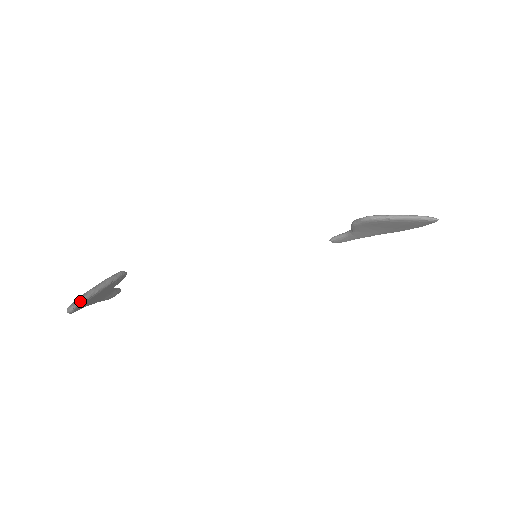
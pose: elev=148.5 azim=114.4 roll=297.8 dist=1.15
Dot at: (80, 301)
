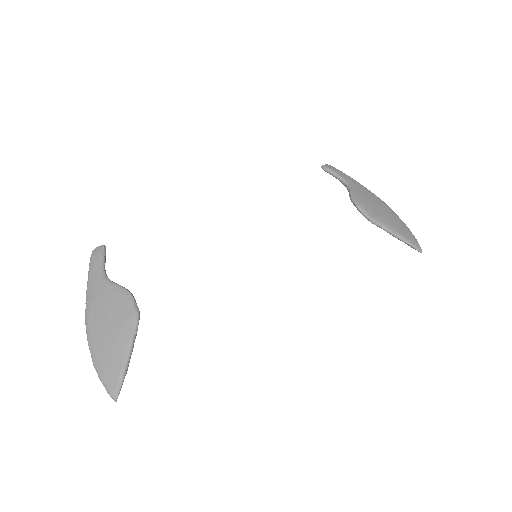
Dot at: (119, 392)
